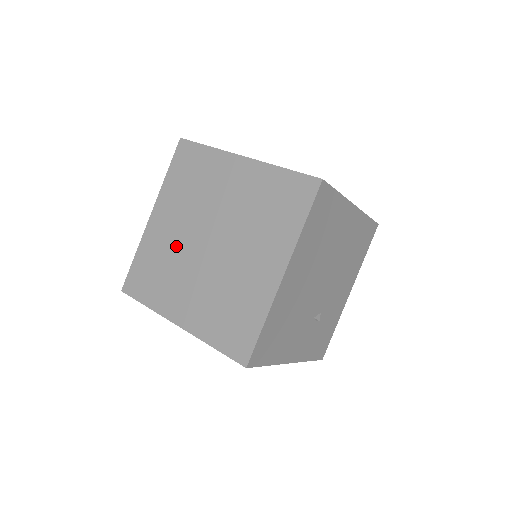
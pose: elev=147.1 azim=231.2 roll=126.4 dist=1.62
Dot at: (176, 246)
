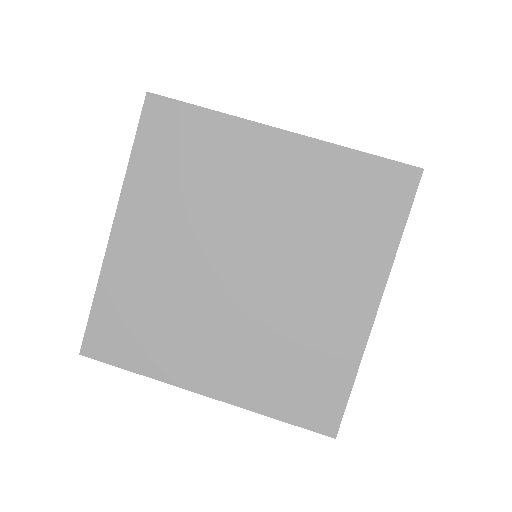
Dot at: (177, 277)
